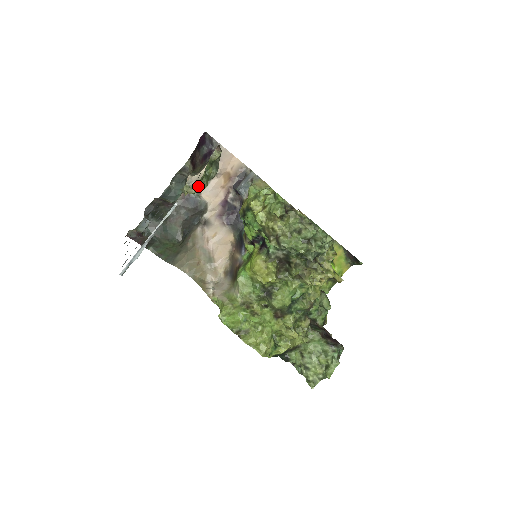
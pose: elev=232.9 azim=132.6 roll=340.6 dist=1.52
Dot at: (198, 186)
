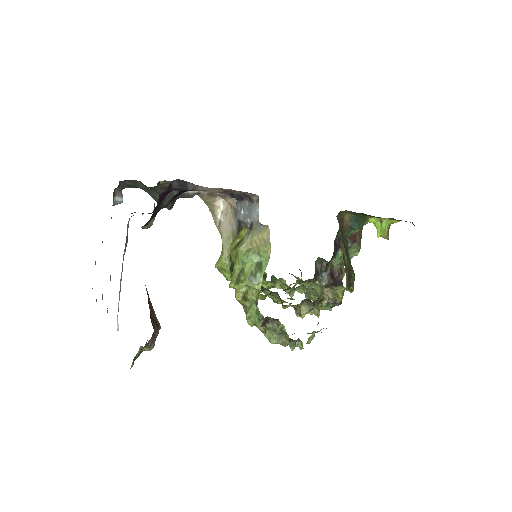
Dot at: occluded
